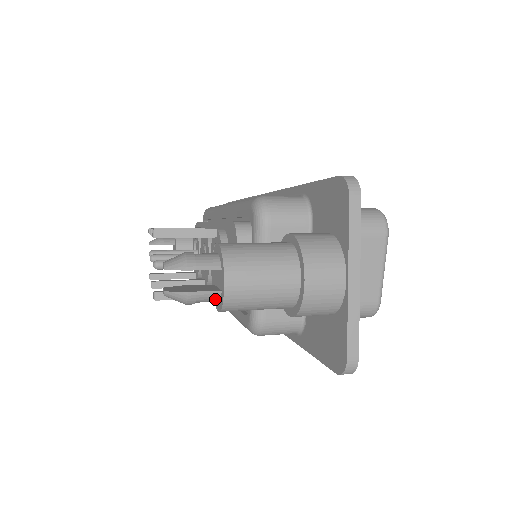
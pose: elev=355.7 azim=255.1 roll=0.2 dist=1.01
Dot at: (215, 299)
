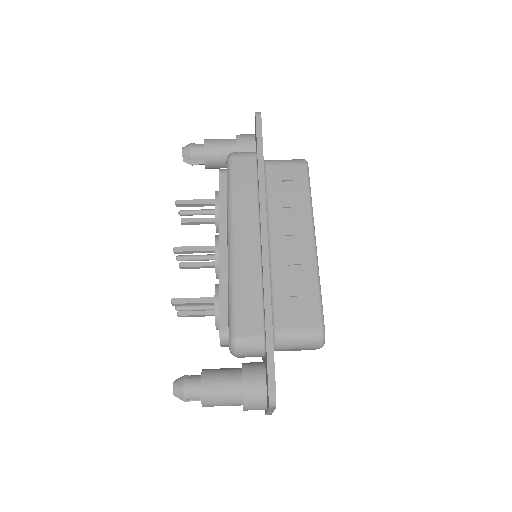
Dot at: occluded
